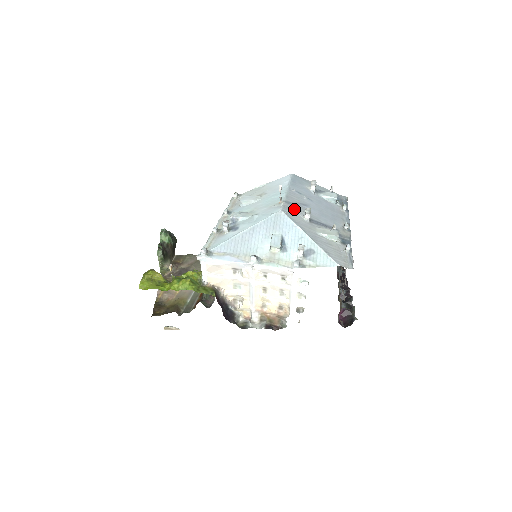
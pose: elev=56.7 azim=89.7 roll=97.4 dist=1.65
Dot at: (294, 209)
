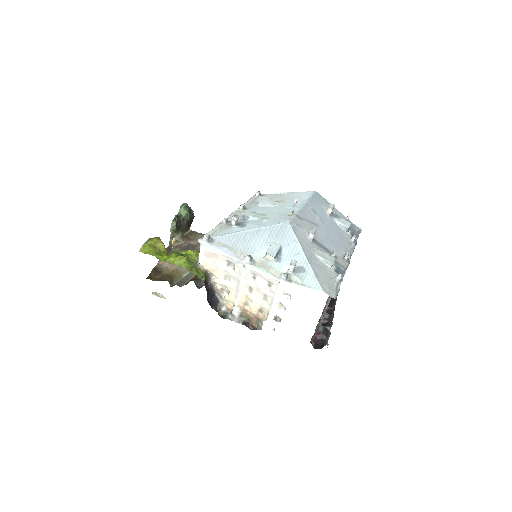
Dot at: (302, 225)
